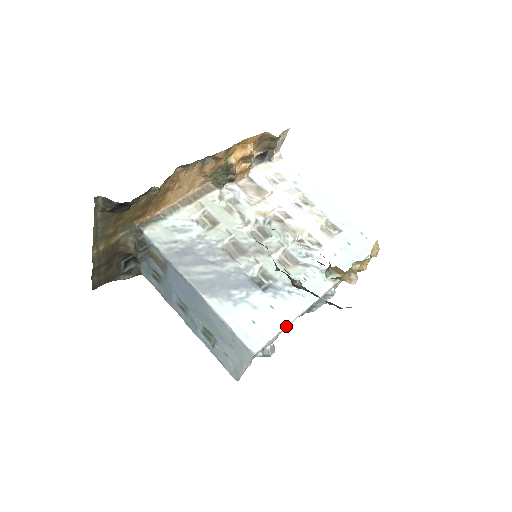
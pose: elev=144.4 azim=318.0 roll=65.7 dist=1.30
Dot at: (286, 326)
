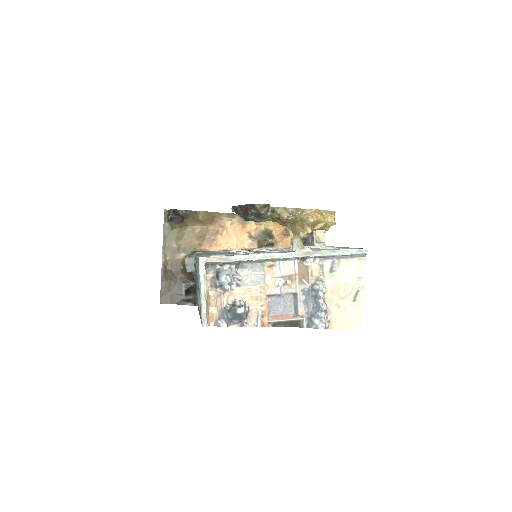
Dot at: (237, 256)
